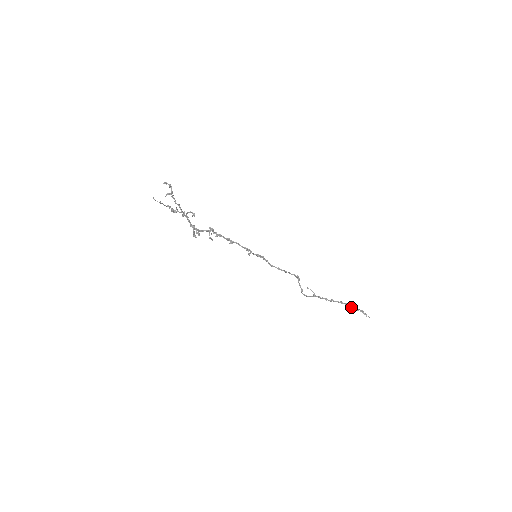
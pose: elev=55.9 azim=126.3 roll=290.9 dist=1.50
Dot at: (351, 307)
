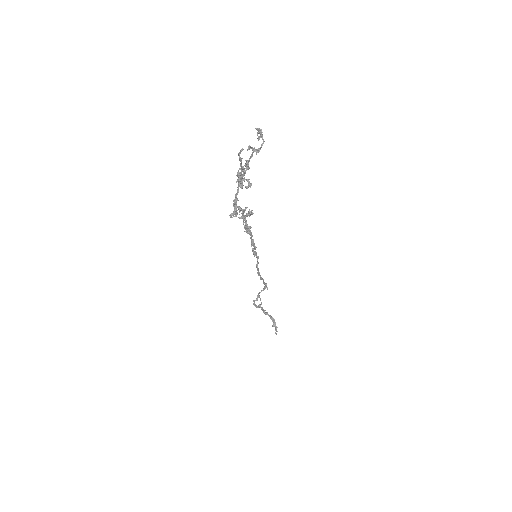
Dot at: occluded
